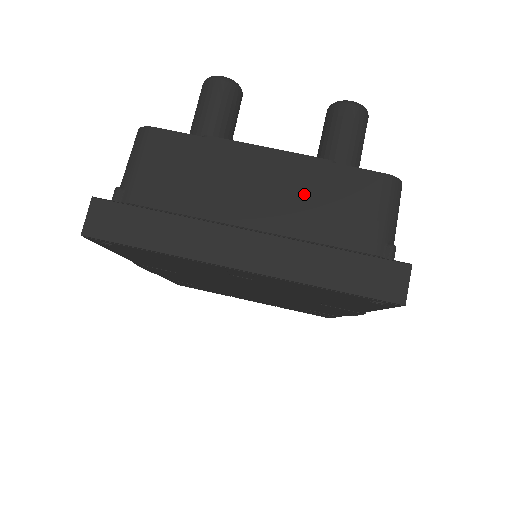
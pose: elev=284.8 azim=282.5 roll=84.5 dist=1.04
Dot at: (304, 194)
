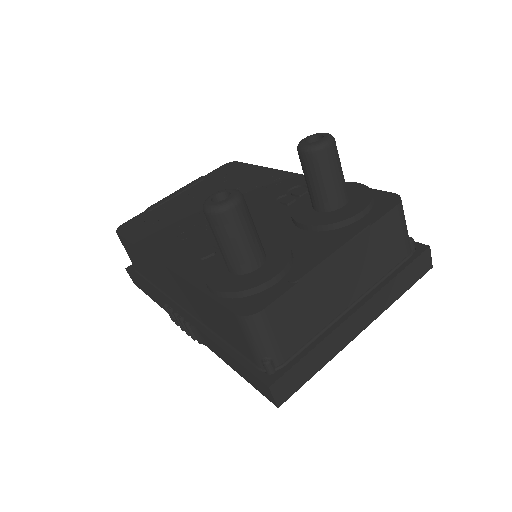
Dot at: (366, 258)
